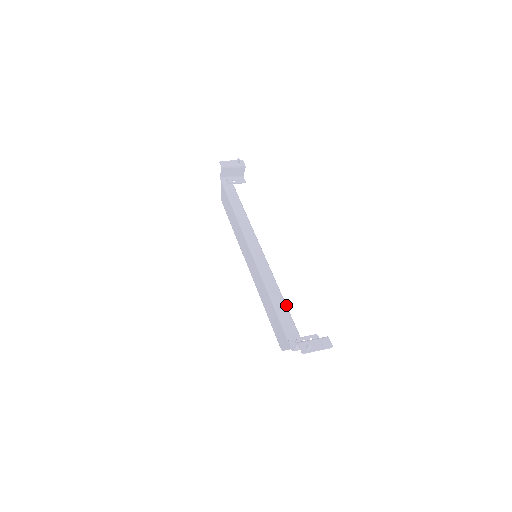
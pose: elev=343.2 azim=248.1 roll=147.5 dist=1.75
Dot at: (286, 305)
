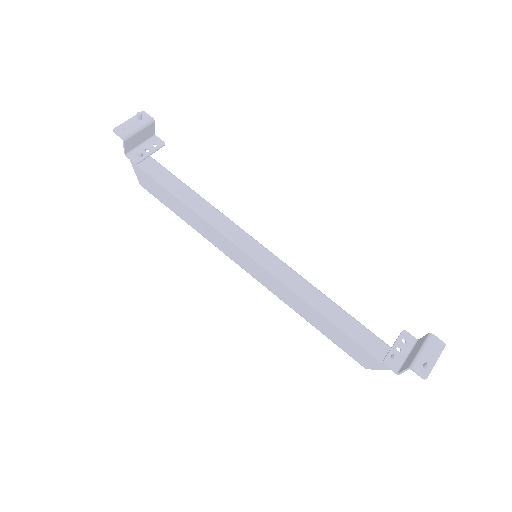
Dot at: (345, 311)
